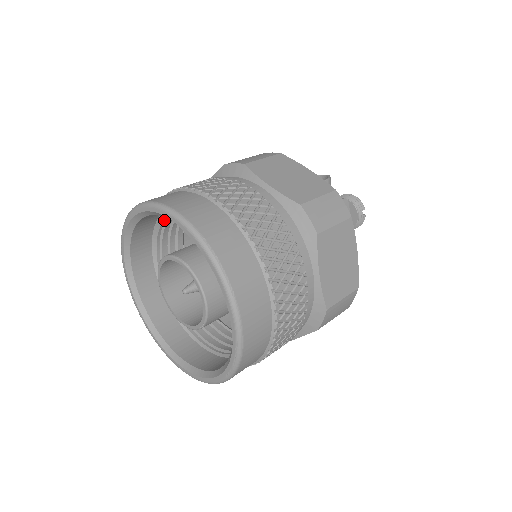
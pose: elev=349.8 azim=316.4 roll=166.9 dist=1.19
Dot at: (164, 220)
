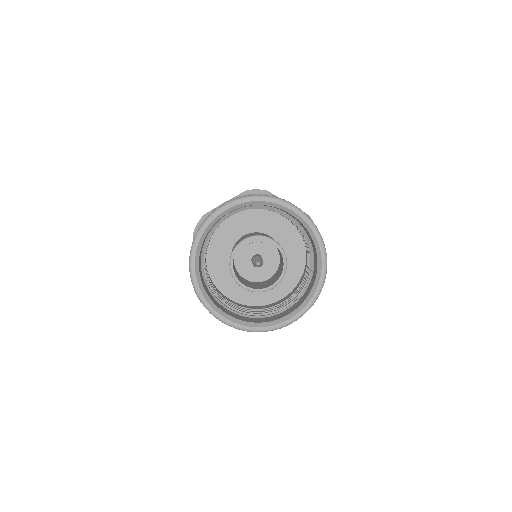
Dot at: (224, 218)
